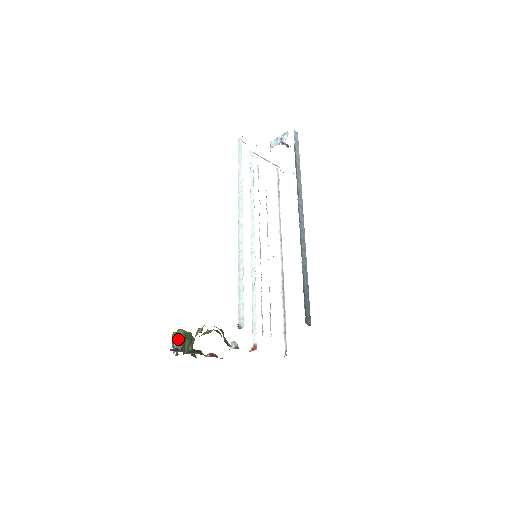
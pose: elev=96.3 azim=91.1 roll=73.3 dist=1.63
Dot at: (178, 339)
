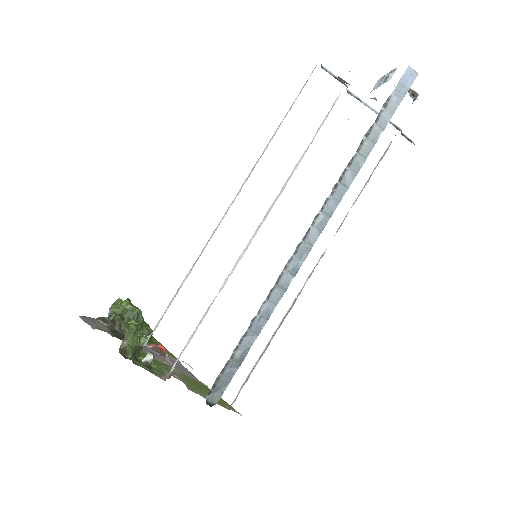
Dot at: (113, 310)
